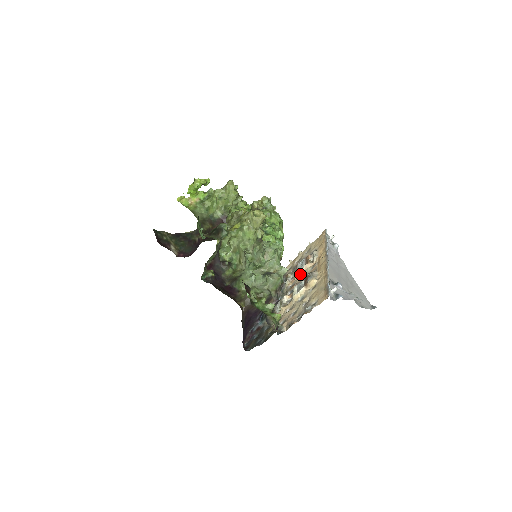
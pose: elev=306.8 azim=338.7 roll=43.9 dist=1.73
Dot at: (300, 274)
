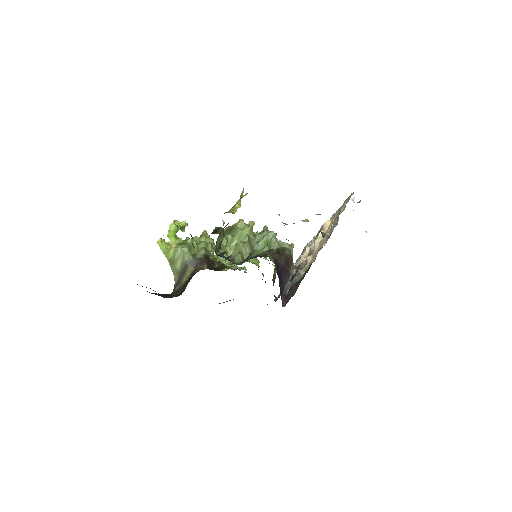
Dot at: (305, 256)
